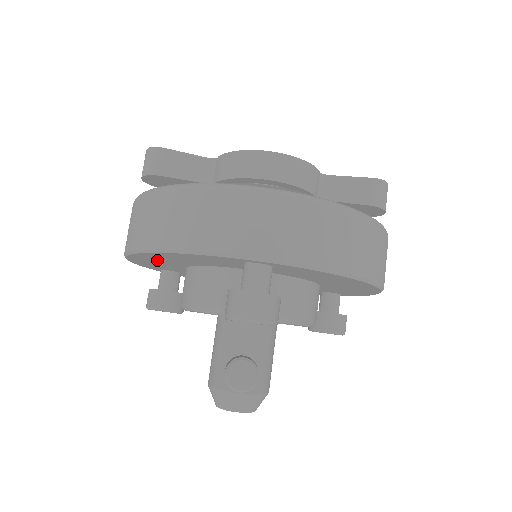
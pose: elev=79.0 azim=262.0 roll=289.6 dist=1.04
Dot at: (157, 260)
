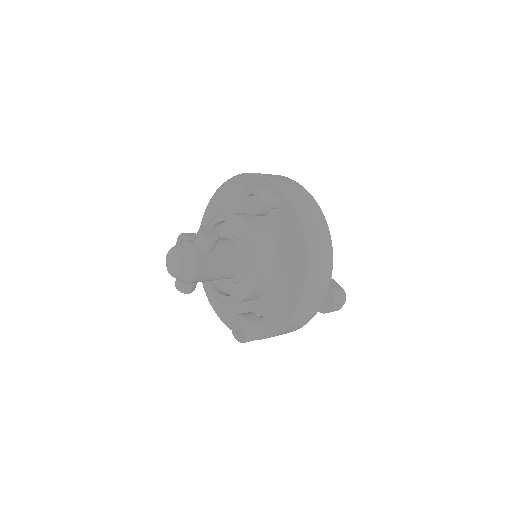
Dot at: (226, 200)
